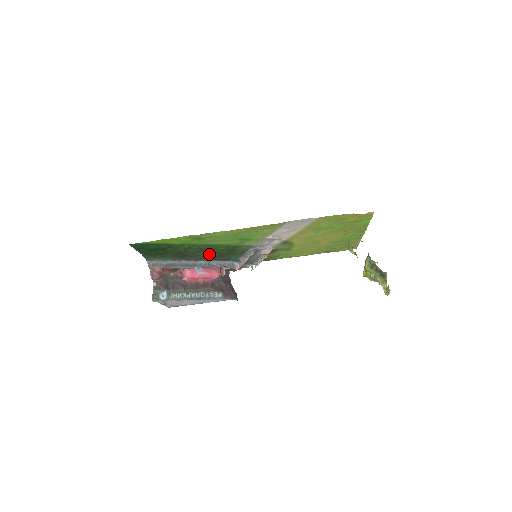
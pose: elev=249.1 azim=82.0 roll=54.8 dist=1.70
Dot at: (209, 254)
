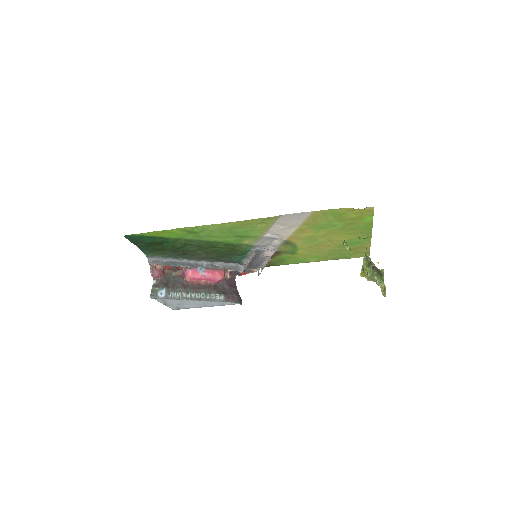
Dot at: (210, 253)
